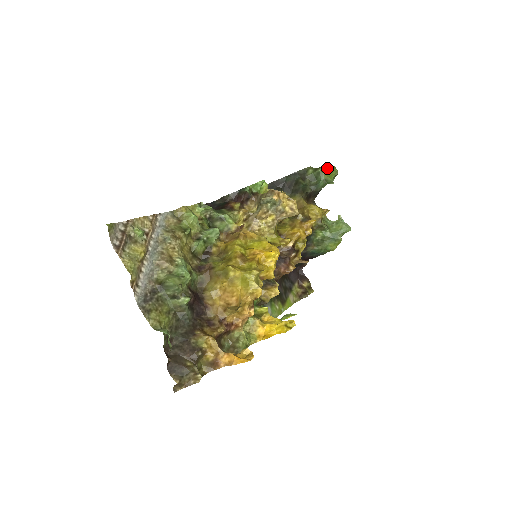
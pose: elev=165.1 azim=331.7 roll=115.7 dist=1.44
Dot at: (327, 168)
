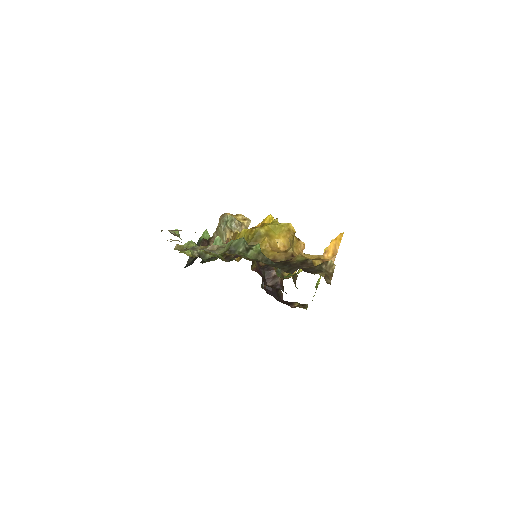
Dot at: occluded
